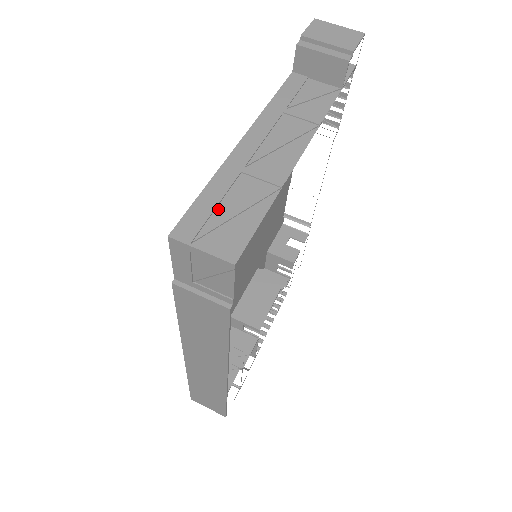
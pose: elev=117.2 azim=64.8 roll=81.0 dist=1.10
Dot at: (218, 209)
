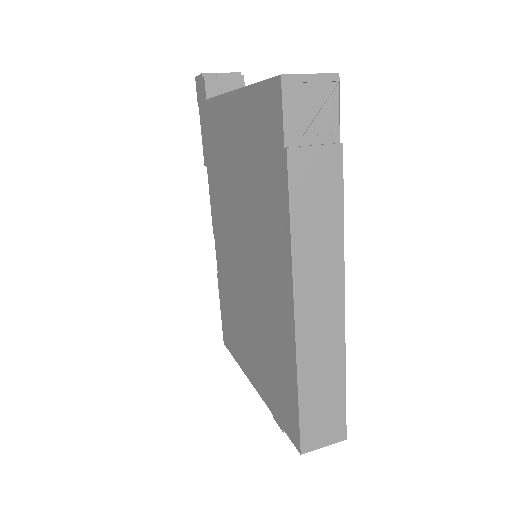
Dot at: occluded
